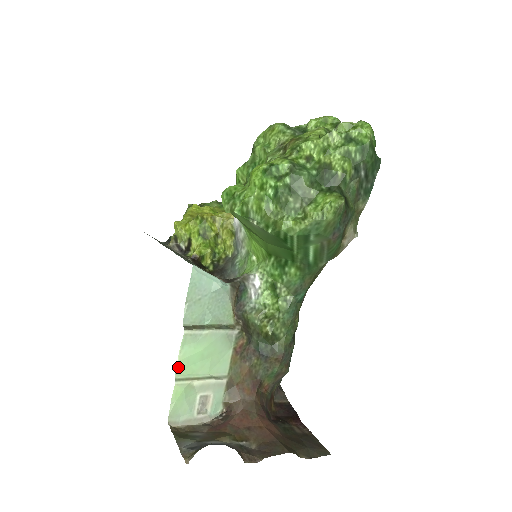
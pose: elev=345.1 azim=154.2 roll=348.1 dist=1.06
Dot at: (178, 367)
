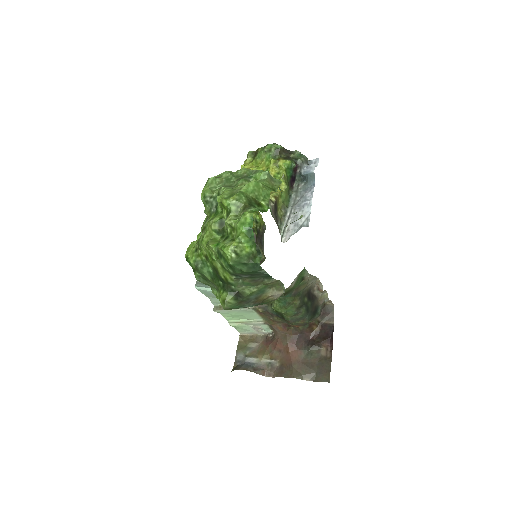
Dot at: (226, 319)
